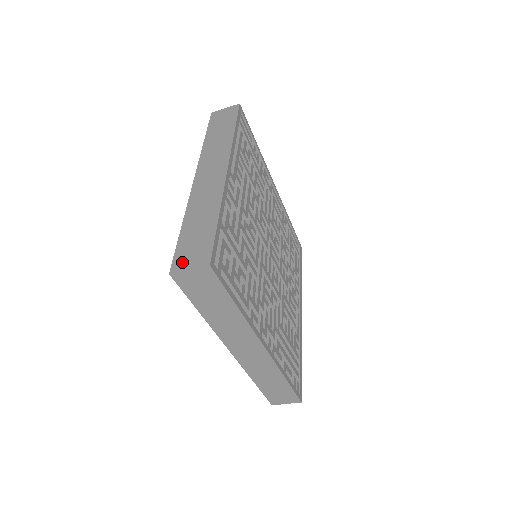
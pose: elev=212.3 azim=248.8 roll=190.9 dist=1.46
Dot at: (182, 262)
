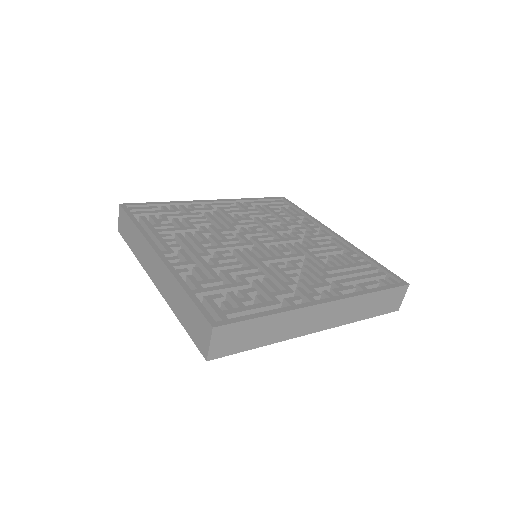
Dot at: (203, 345)
